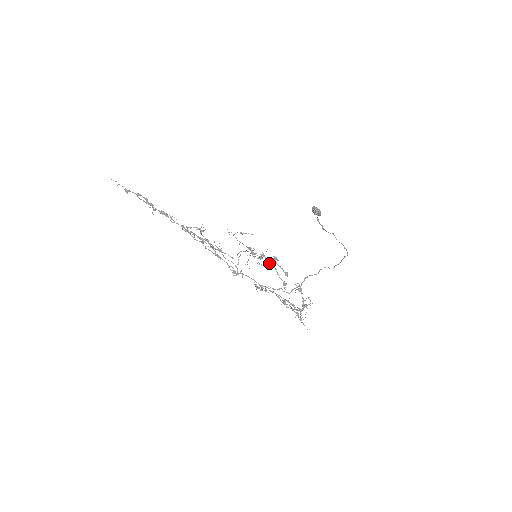
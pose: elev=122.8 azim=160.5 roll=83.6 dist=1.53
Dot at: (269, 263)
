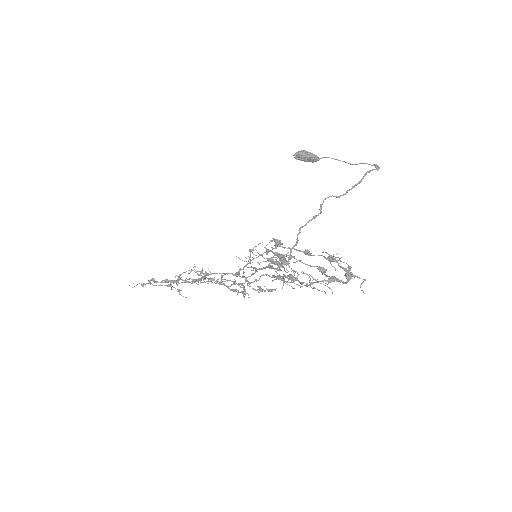
Dot at: (277, 254)
